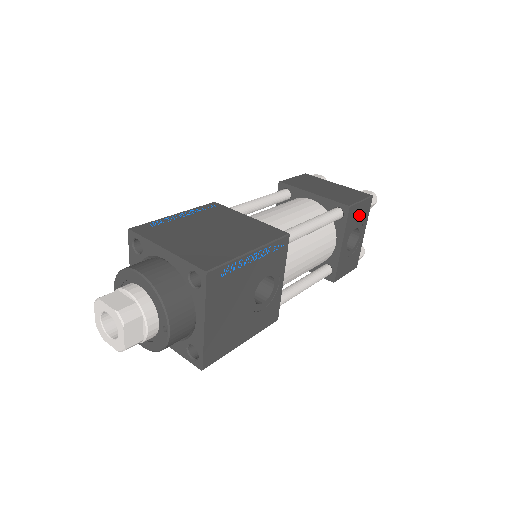
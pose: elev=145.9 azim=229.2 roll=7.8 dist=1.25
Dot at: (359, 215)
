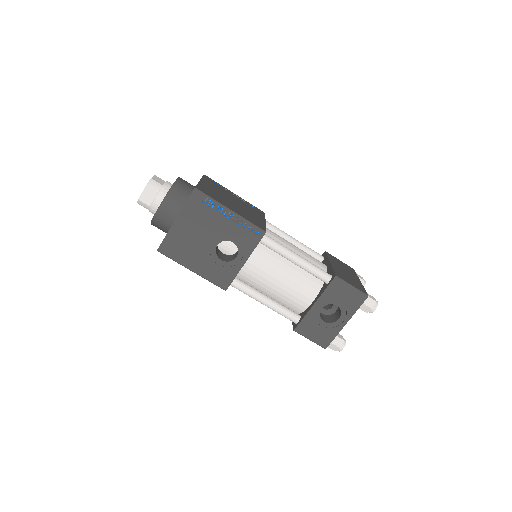
Dot at: (345, 297)
